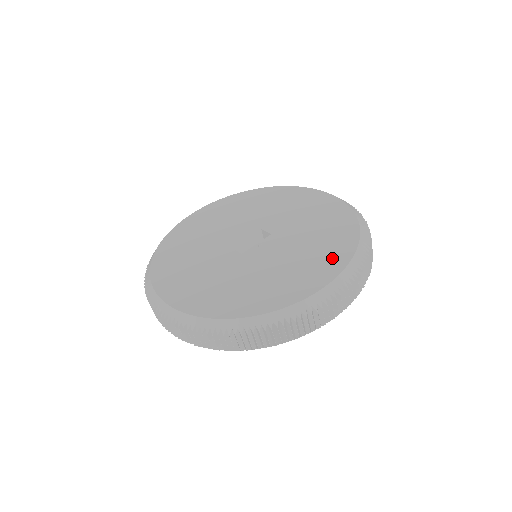
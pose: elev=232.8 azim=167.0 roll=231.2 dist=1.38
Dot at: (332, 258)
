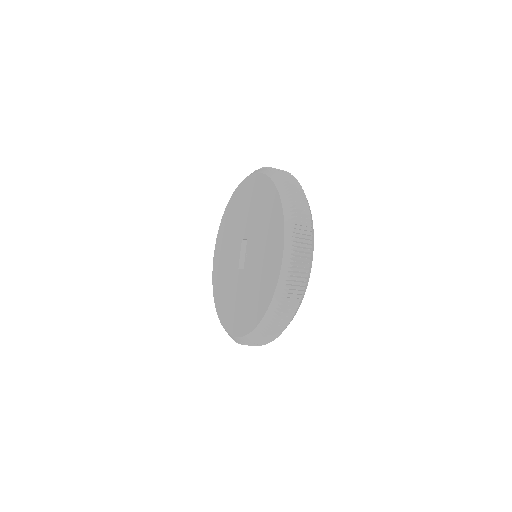
Dot at: (276, 230)
